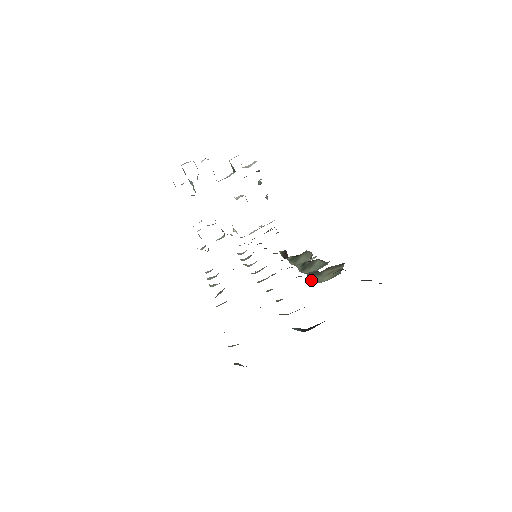
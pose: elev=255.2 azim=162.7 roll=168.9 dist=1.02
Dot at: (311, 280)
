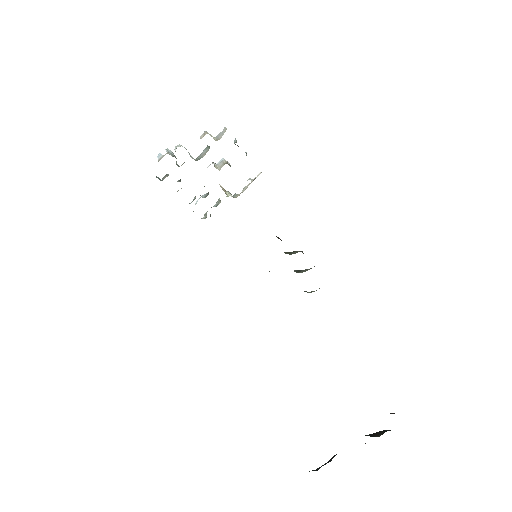
Dot at: (307, 292)
